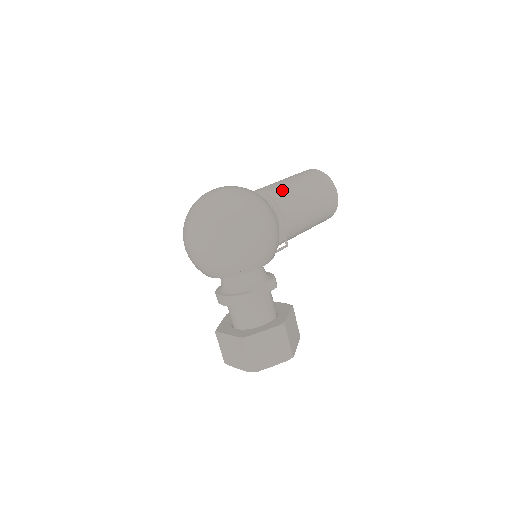
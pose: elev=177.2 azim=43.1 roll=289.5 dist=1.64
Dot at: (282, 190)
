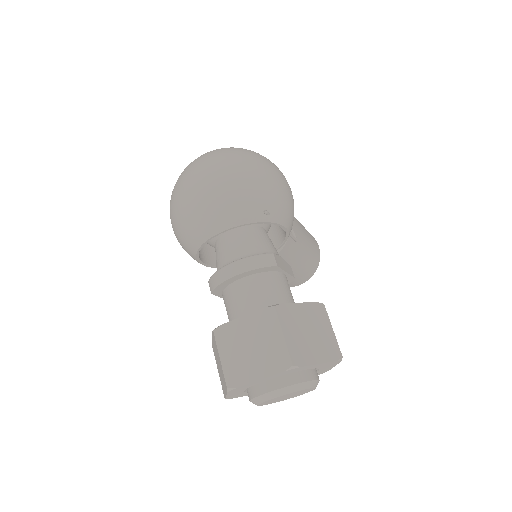
Dot at: occluded
